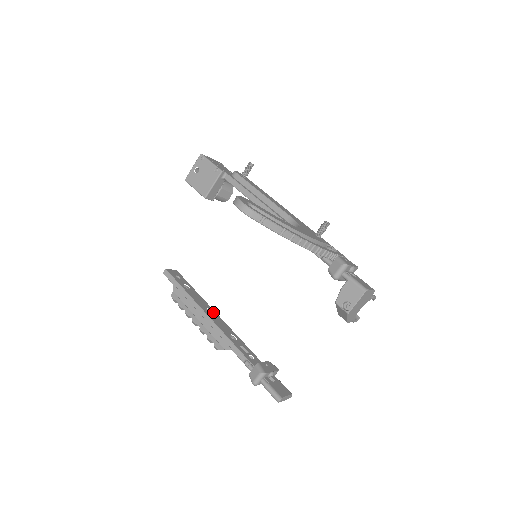
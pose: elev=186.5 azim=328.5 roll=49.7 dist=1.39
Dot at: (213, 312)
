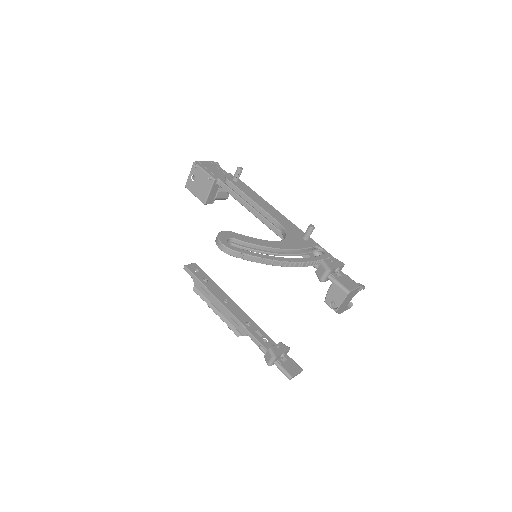
Dot at: (230, 301)
